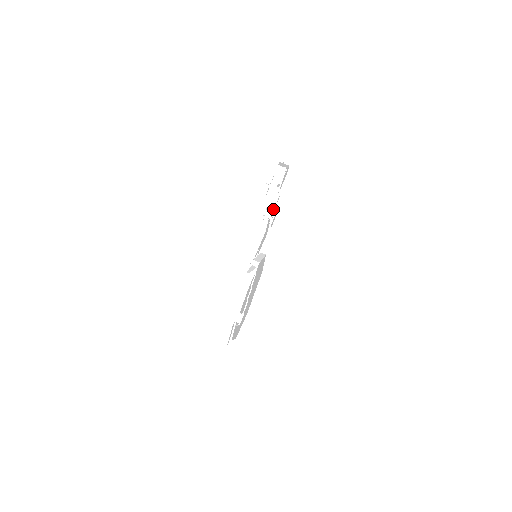
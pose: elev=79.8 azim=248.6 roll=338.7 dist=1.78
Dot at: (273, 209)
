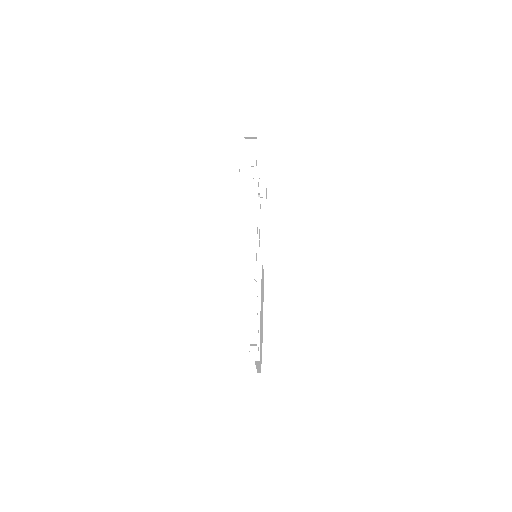
Dot at: (256, 196)
